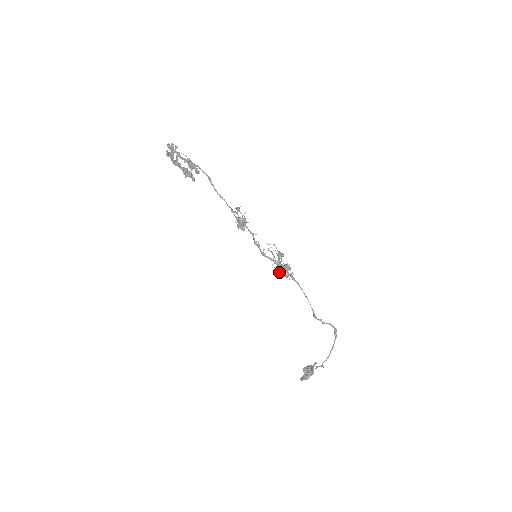
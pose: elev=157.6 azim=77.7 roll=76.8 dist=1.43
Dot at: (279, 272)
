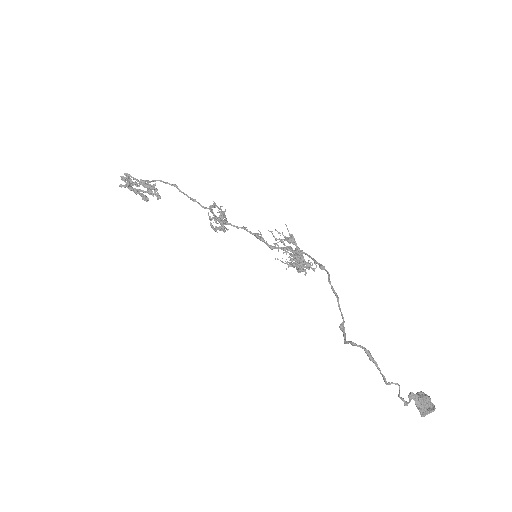
Dot at: (293, 267)
